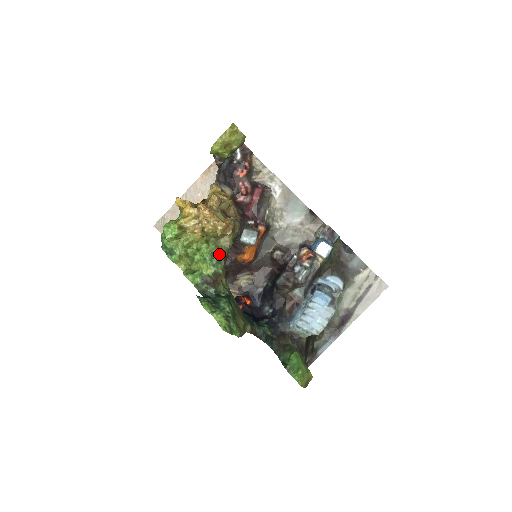
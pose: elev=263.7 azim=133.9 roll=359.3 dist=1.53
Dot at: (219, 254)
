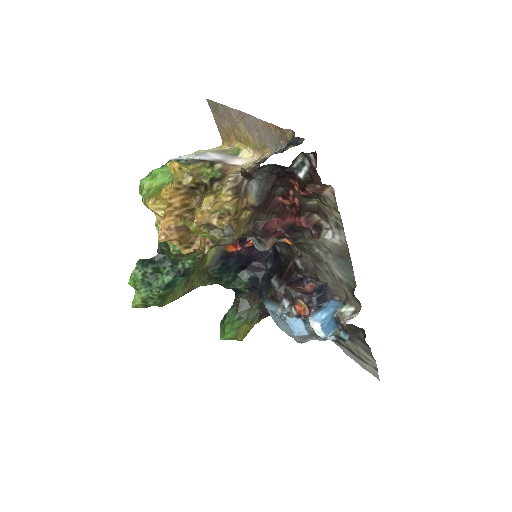
Dot at: occluded
